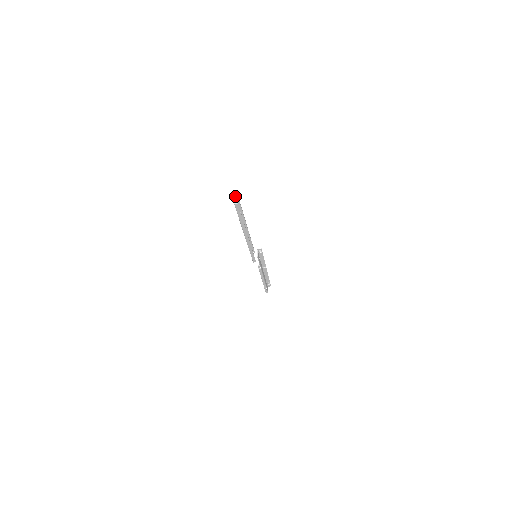
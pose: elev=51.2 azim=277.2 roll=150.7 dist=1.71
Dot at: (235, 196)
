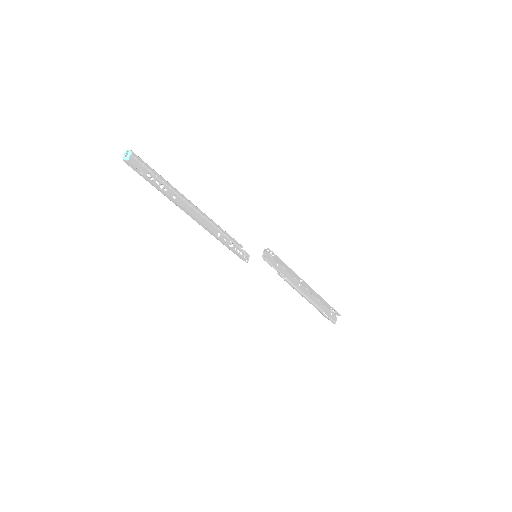
Dot at: (125, 152)
